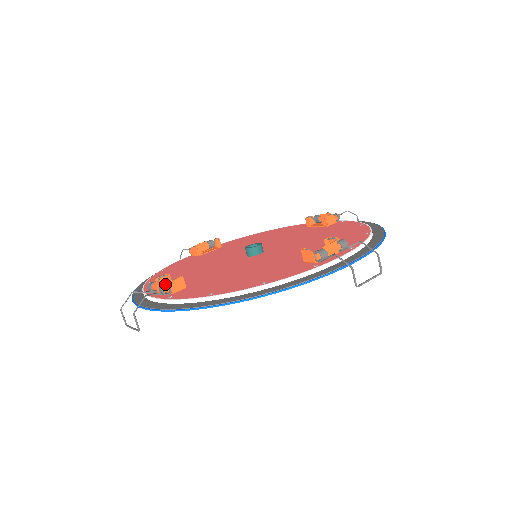
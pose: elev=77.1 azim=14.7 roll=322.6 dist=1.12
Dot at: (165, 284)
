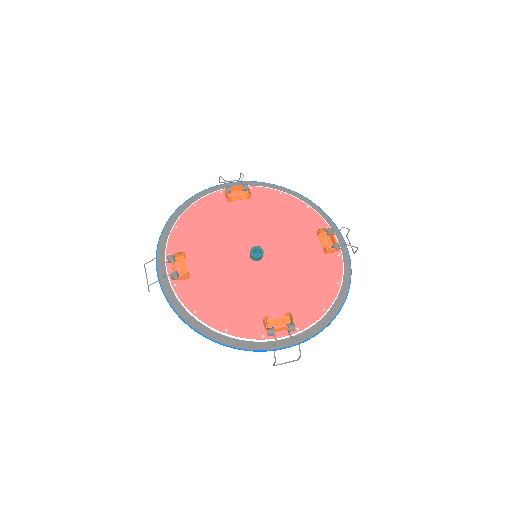
Dot at: (175, 276)
